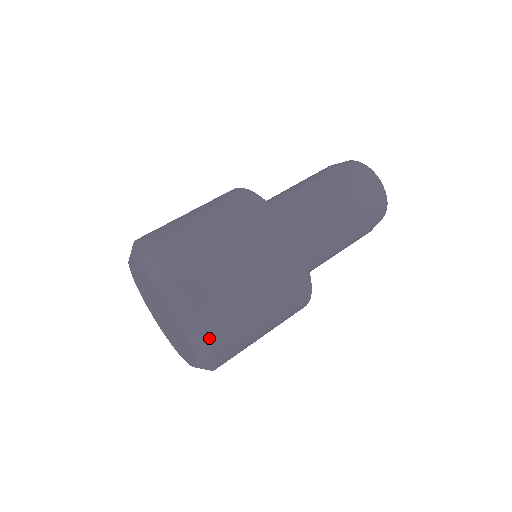
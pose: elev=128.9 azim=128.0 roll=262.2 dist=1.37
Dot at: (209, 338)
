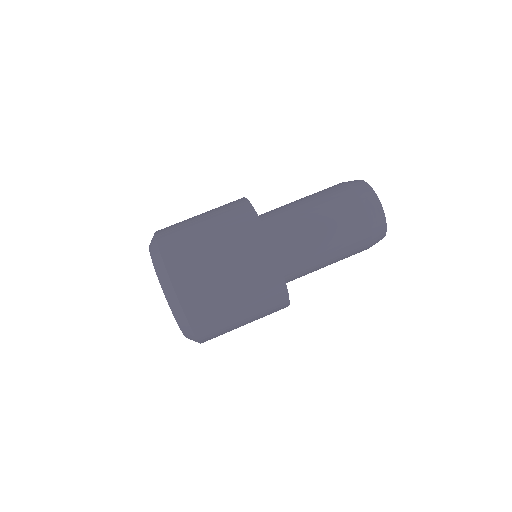
Dot at: (199, 340)
